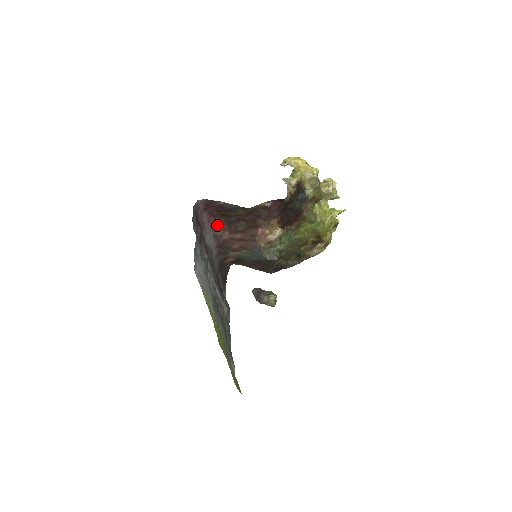
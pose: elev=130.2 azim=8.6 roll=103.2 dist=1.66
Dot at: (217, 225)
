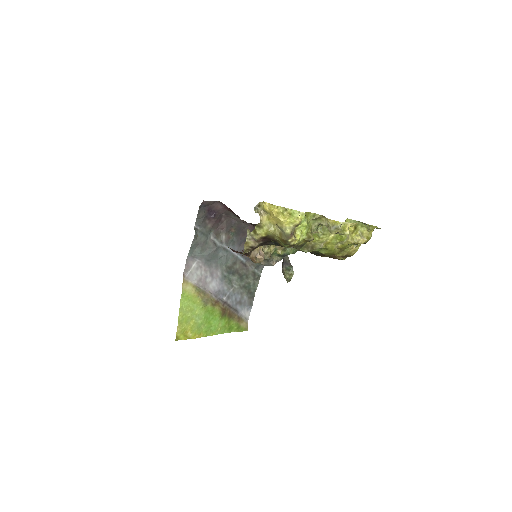
Dot at: occluded
